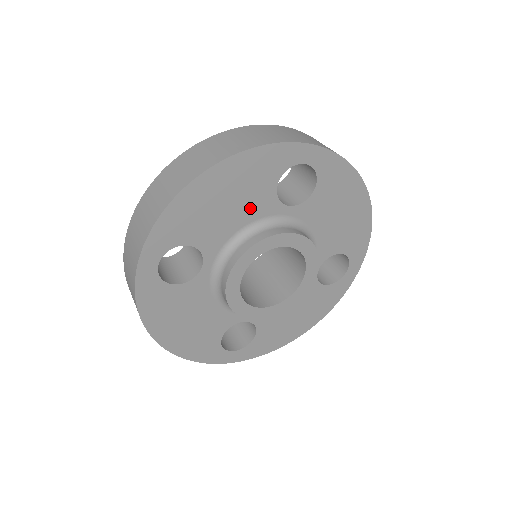
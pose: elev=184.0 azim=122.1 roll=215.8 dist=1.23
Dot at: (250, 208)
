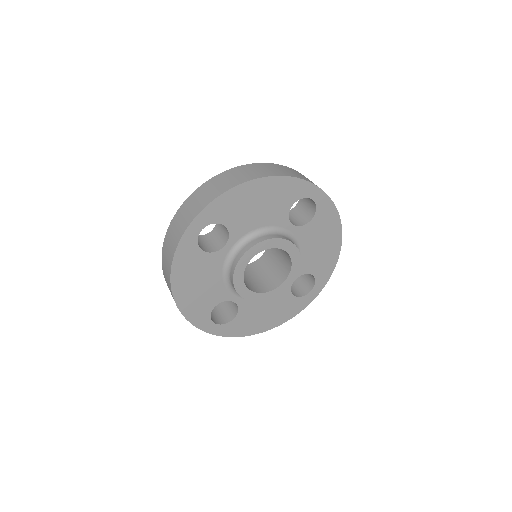
Dot at: (270, 216)
